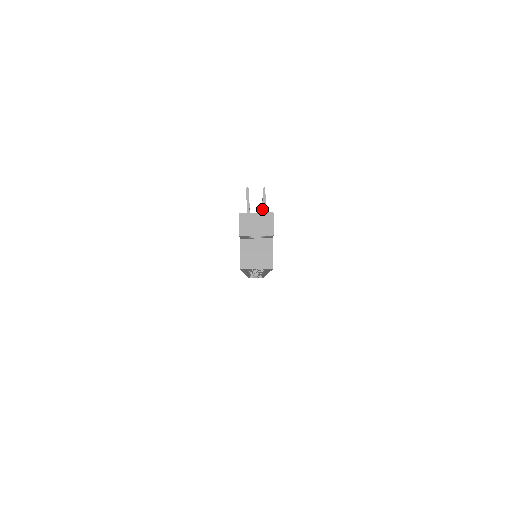
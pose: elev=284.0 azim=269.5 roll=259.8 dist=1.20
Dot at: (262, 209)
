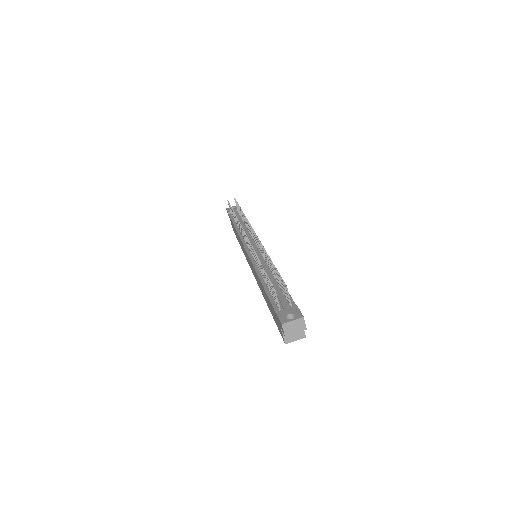
Dot at: (277, 276)
